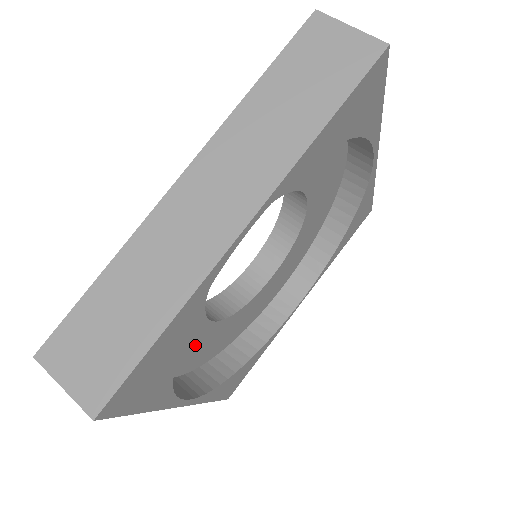
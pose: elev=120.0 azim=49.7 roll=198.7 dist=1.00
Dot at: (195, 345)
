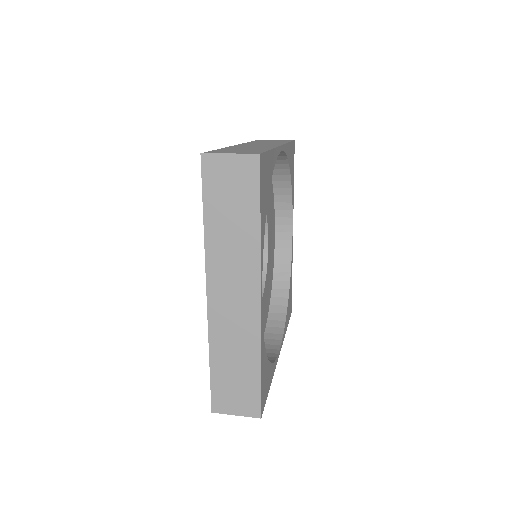
Dot at: occluded
